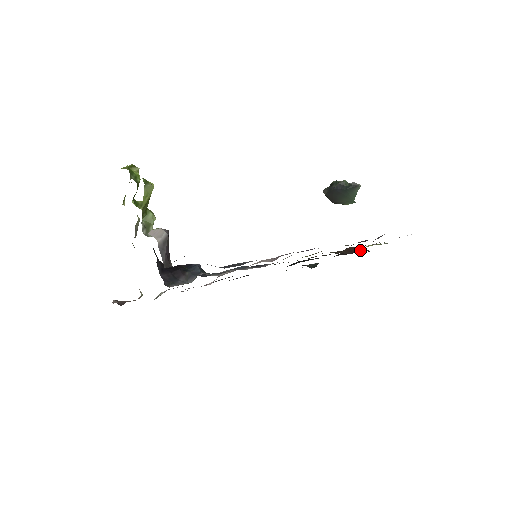
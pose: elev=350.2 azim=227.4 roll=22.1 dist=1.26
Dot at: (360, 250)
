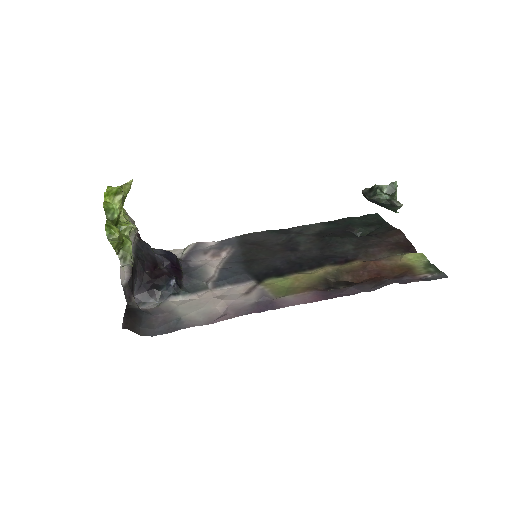
Dot at: (410, 244)
